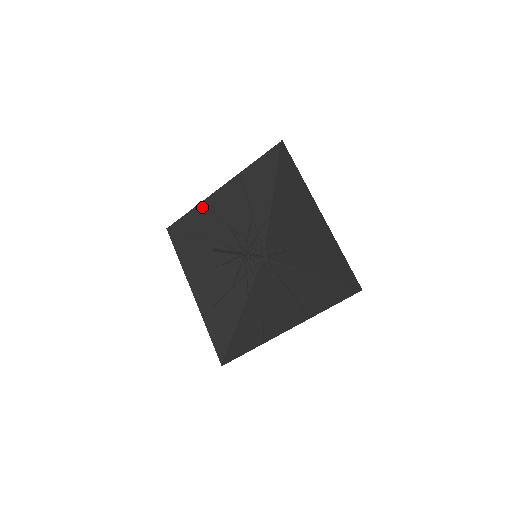
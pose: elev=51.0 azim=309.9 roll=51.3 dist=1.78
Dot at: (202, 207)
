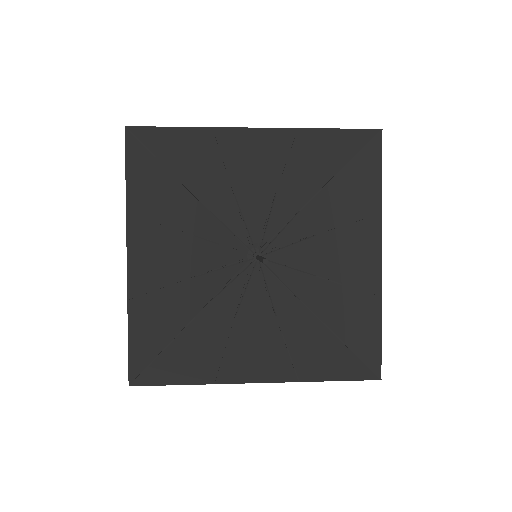
Dot at: (135, 305)
